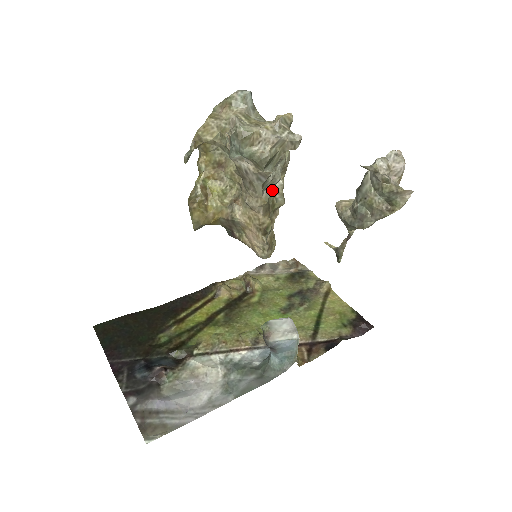
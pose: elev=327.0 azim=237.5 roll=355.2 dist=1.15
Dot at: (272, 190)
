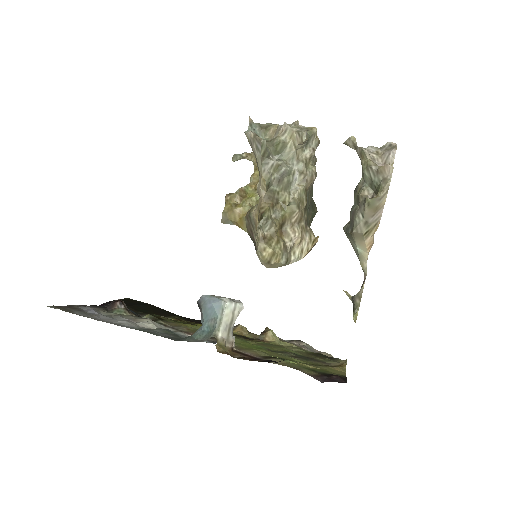
Dot at: (286, 191)
